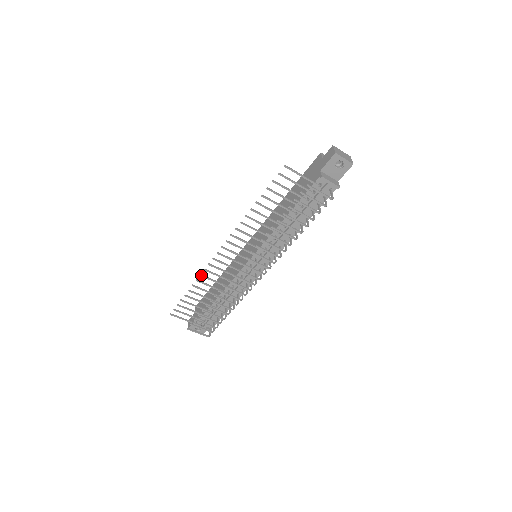
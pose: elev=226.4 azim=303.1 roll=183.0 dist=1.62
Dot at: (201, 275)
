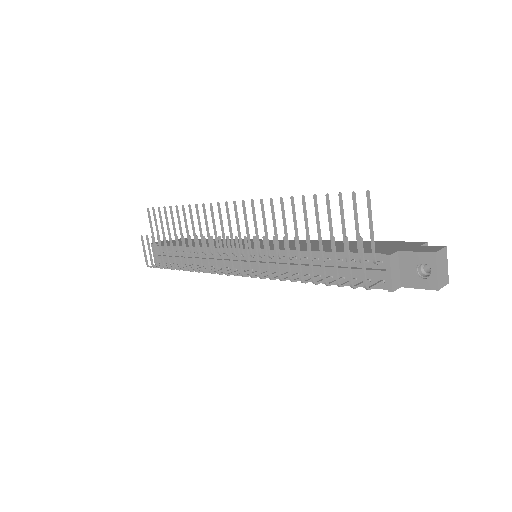
Dot at: (197, 205)
